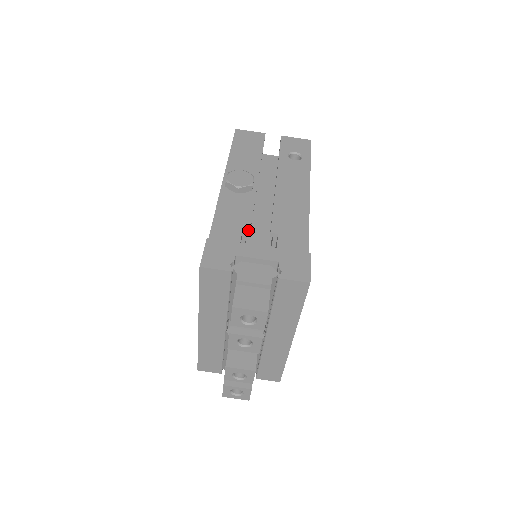
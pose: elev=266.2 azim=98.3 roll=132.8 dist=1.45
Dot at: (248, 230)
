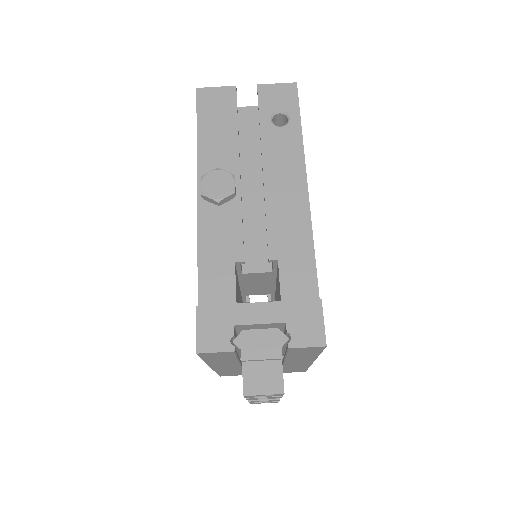
Dot at: (241, 262)
